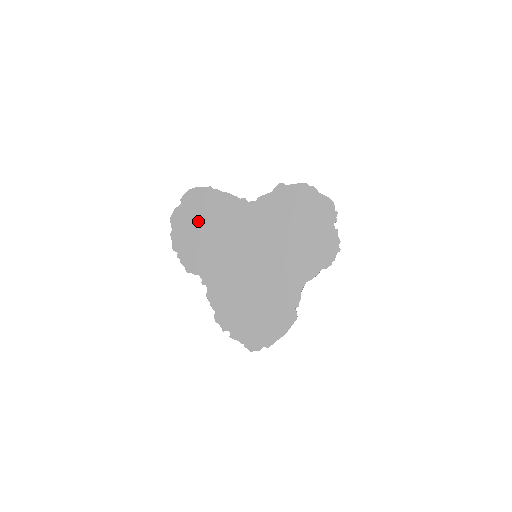
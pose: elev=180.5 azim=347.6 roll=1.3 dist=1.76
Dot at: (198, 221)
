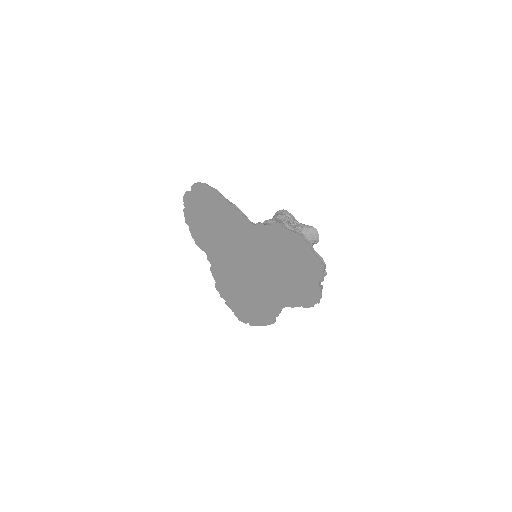
Dot at: (205, 213)
